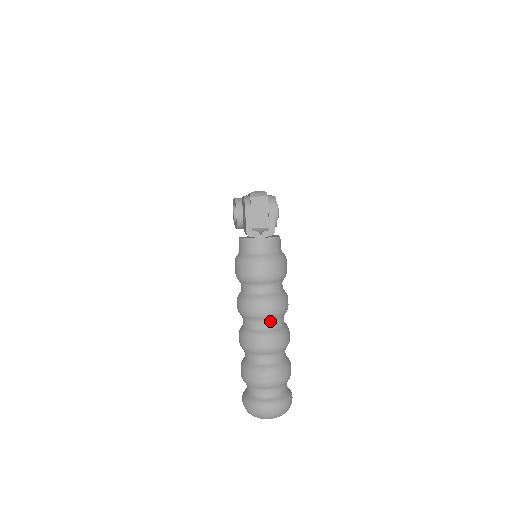
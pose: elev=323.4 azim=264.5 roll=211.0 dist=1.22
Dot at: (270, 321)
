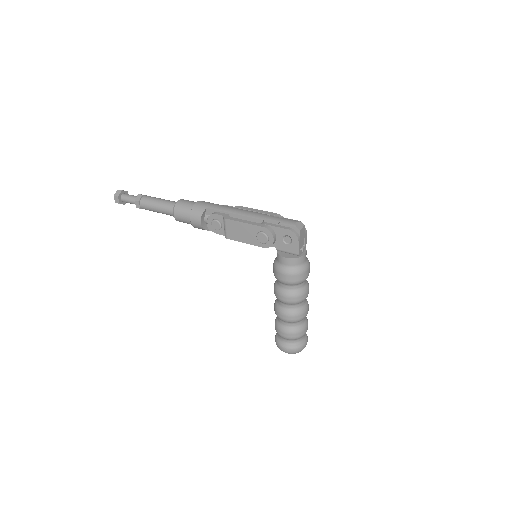
Dot at: occluded
